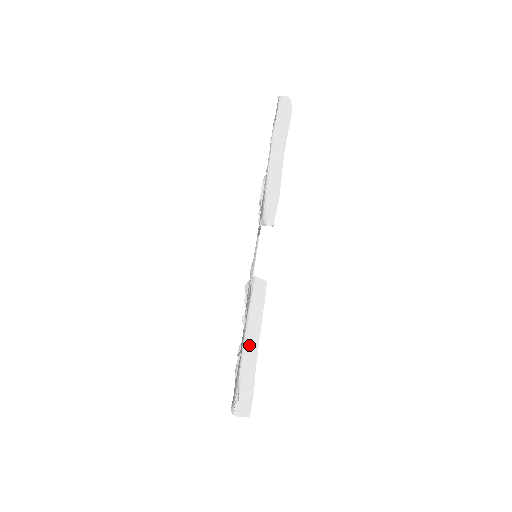
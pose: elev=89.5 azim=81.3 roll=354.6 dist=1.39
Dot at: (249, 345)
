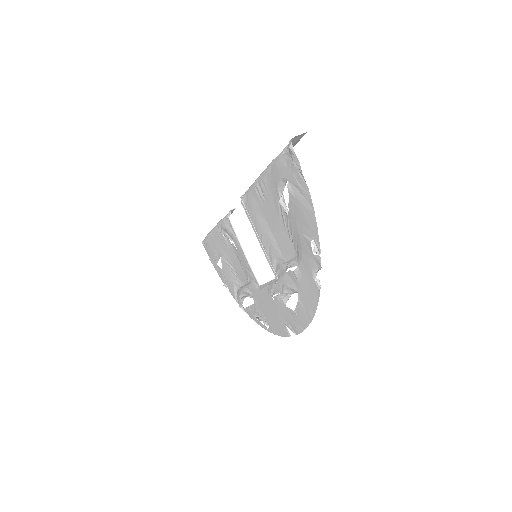
Dot at: occluded
